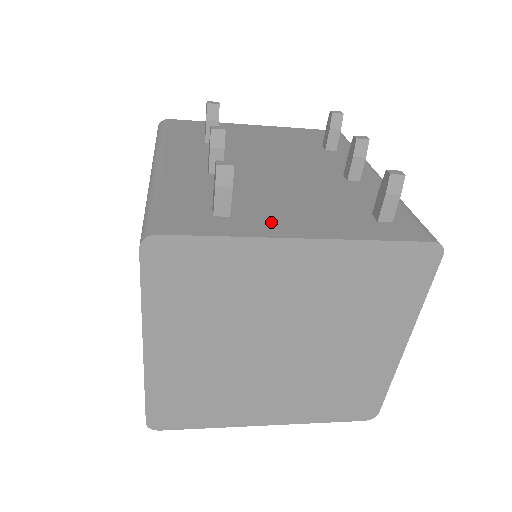
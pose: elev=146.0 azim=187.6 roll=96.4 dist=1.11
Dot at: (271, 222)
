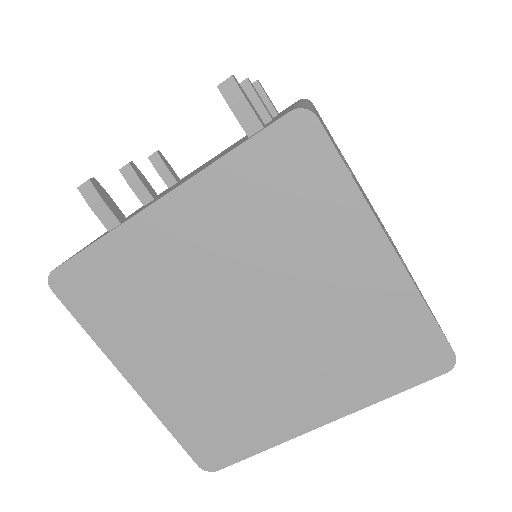
Dot at: (148, 205)
